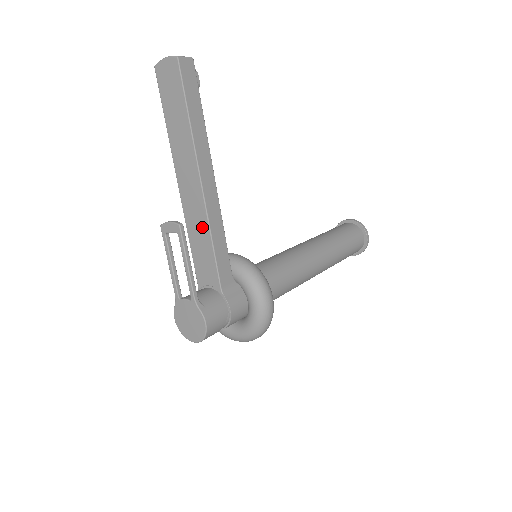
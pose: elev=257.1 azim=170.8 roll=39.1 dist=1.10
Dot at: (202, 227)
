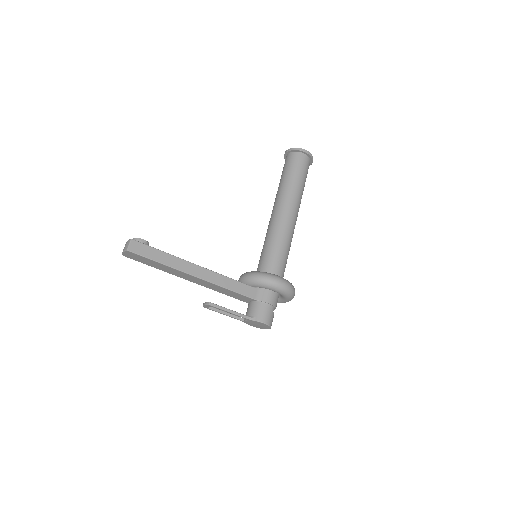
Dot at: (218, 288)
